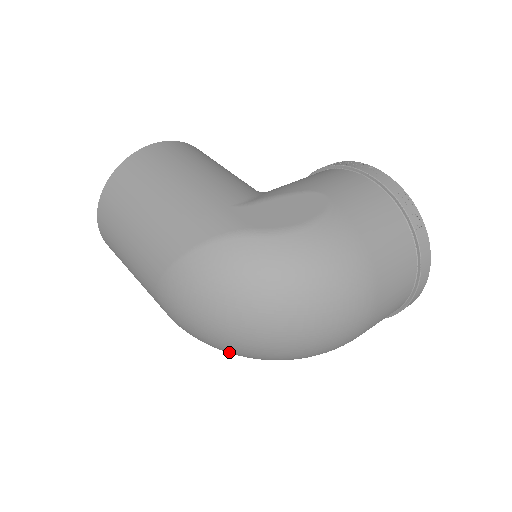
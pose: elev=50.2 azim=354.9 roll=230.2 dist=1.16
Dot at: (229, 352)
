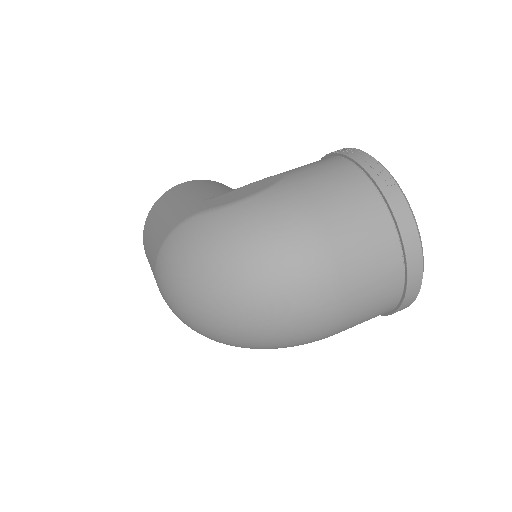
Dot at: (215, 338)
